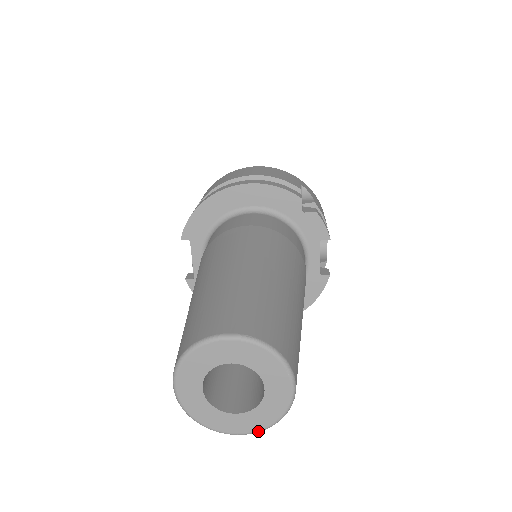
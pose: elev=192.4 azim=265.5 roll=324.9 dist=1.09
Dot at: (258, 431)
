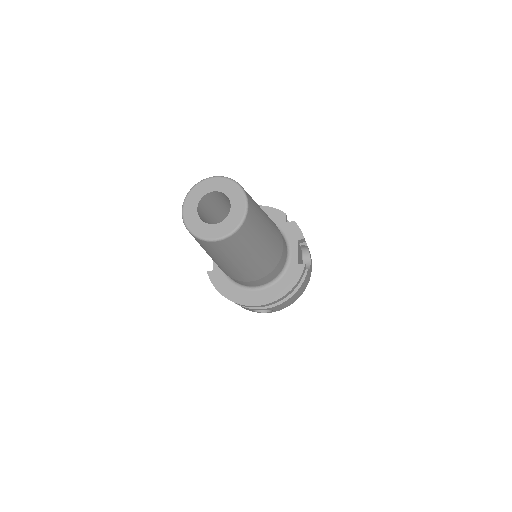
Dot at: (225, 236)
